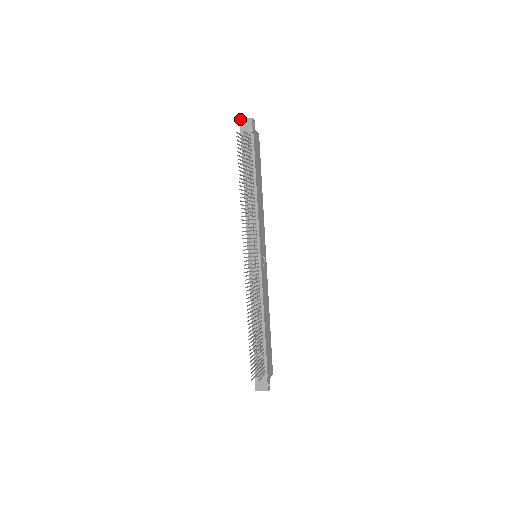
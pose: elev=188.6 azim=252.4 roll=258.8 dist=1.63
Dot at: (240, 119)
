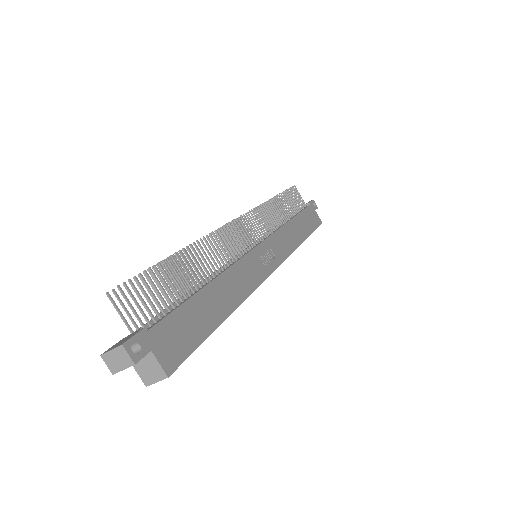
Dot at: occluded
